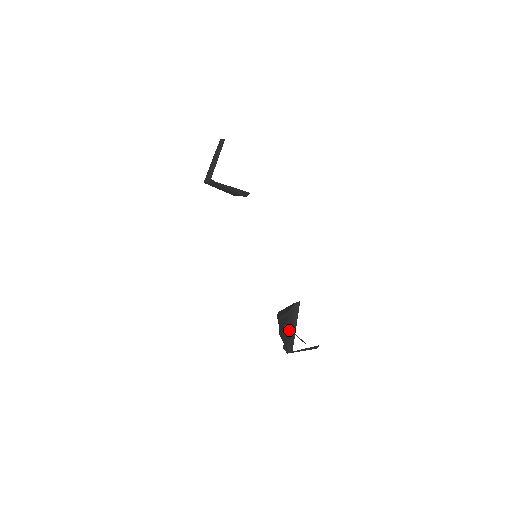
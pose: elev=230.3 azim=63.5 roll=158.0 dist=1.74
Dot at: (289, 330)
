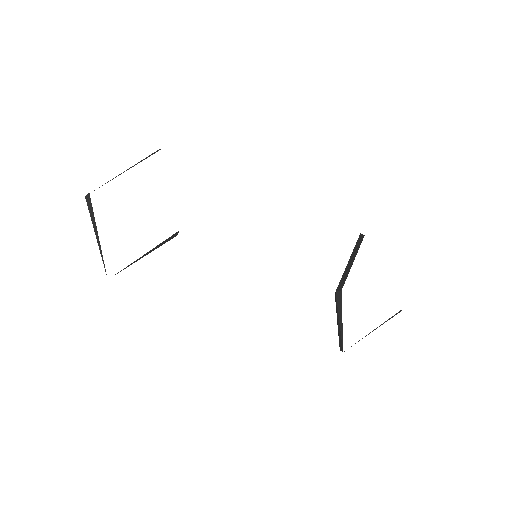
Dot at: (337, 323)
